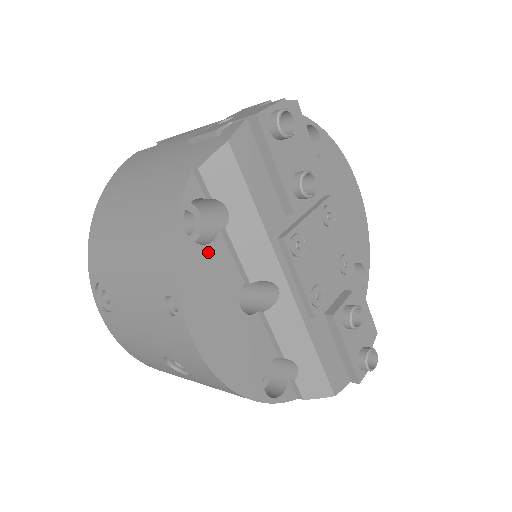
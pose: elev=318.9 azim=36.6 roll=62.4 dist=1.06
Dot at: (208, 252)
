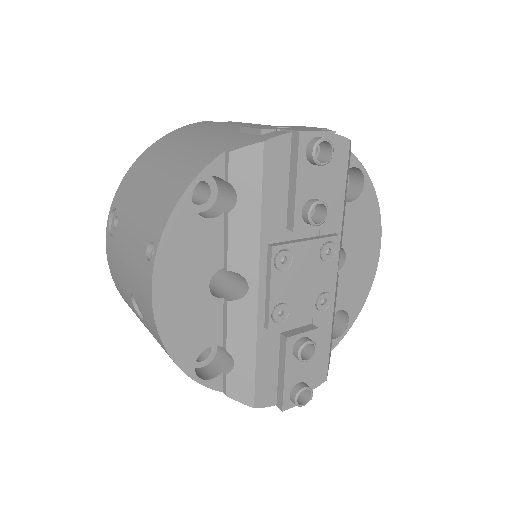
Dot at: (203, 225)
